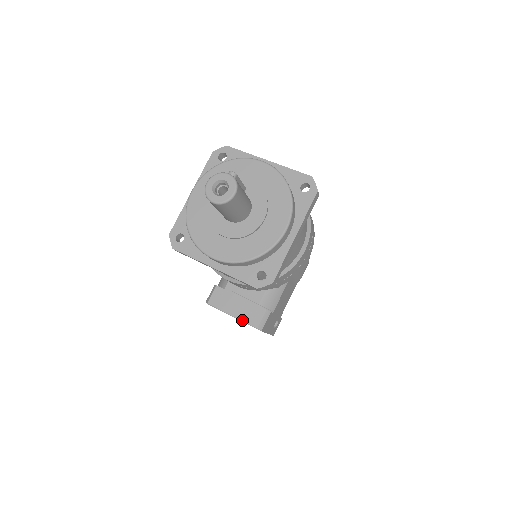
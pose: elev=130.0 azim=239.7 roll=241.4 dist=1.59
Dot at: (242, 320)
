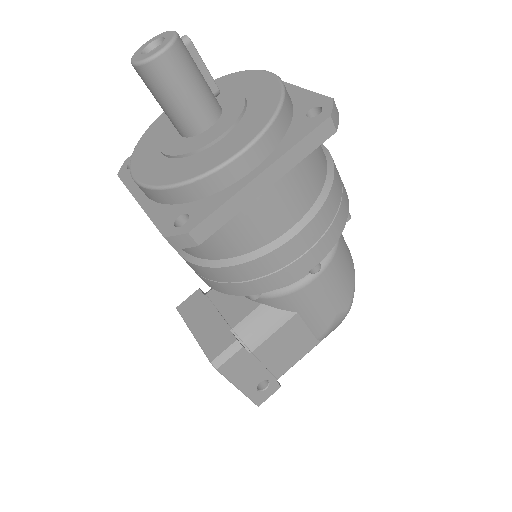
Dot at: (200, 343)
